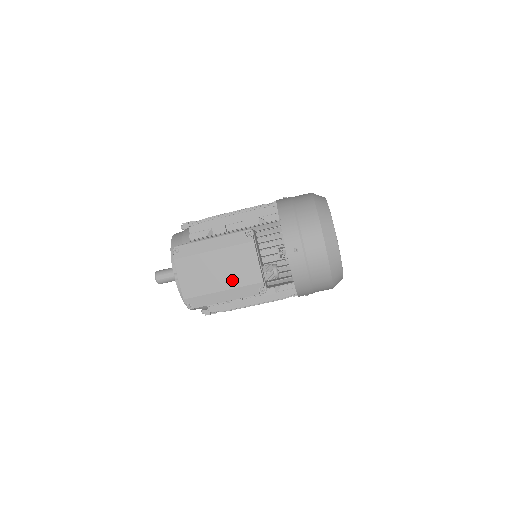
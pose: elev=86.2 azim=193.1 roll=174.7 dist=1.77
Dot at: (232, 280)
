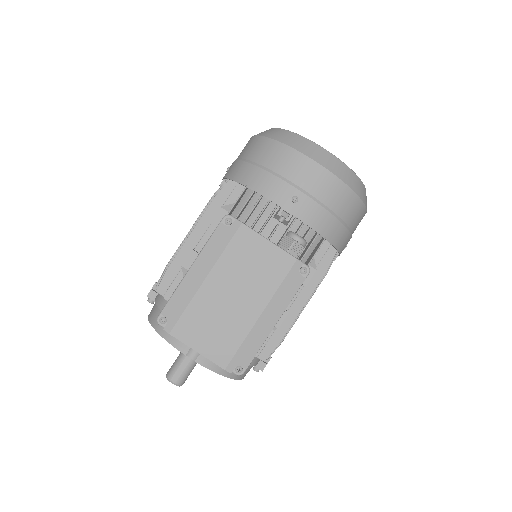
Dot at: (259, 292)
